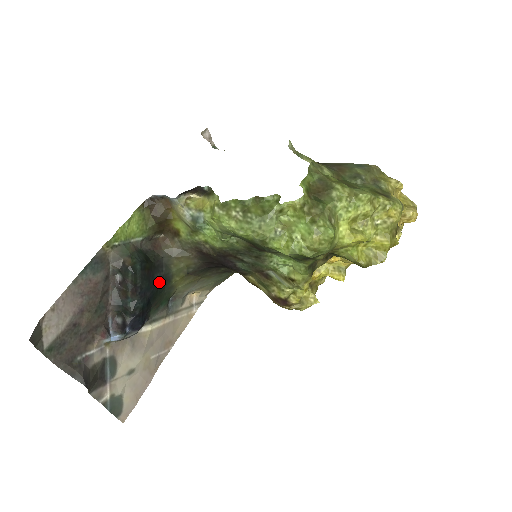
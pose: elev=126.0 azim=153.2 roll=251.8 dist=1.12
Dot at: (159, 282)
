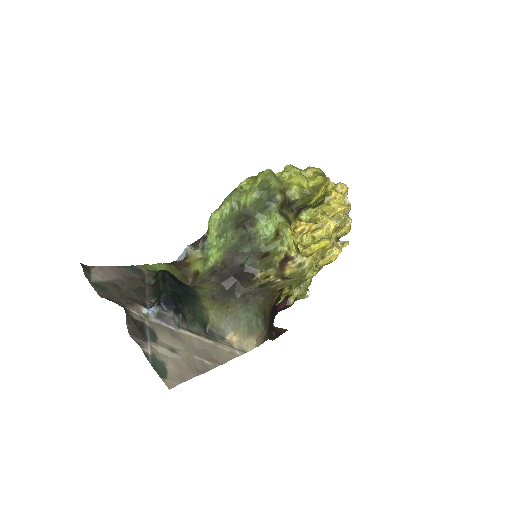
Dot at: (187, 293)
